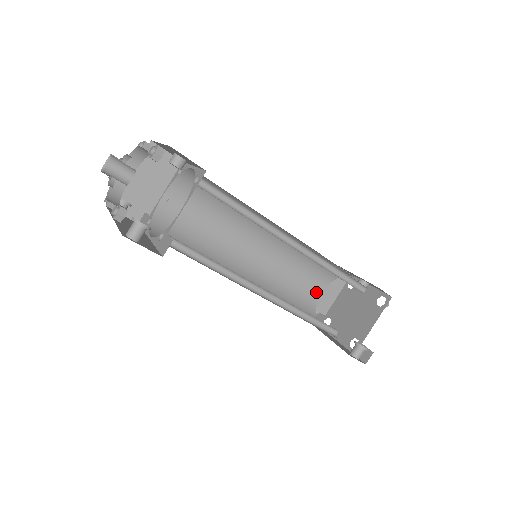
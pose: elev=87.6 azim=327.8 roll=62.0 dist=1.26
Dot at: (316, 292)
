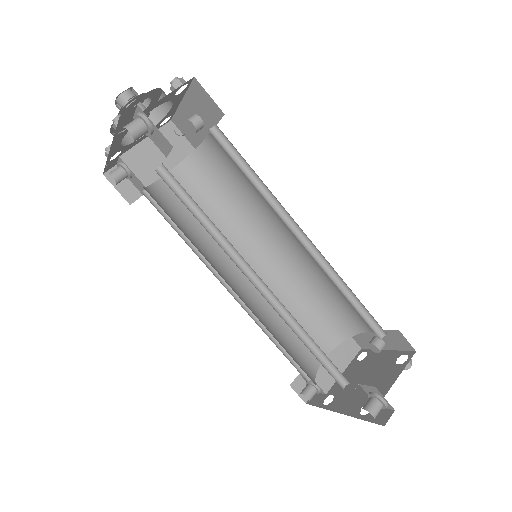
Dot at: occluded
